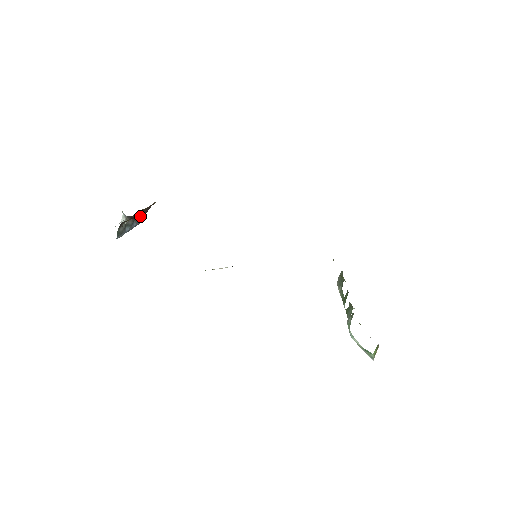
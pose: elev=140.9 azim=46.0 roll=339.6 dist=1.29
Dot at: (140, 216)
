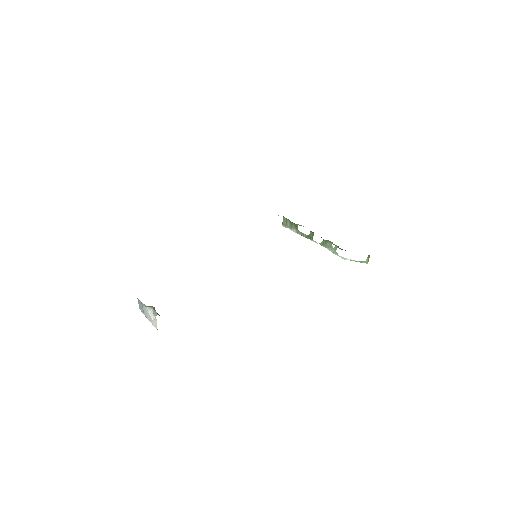
Dot at: occluded
